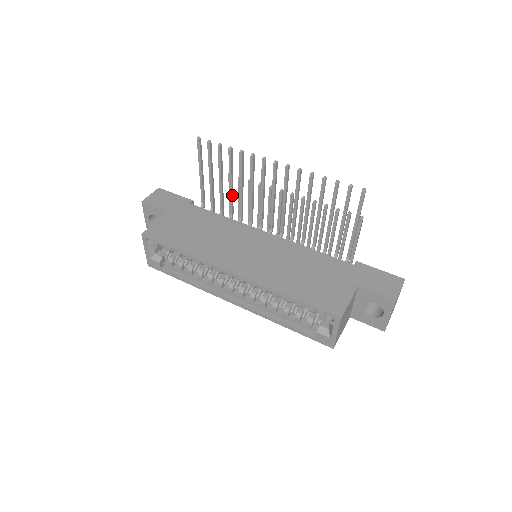
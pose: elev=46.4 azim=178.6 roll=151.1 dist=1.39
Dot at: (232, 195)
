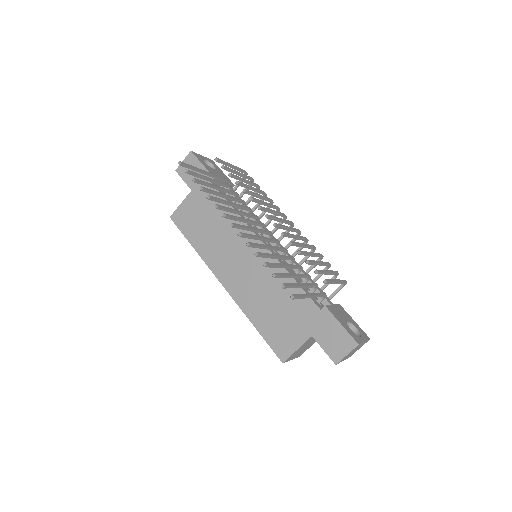
Dot at: (232, 199)
